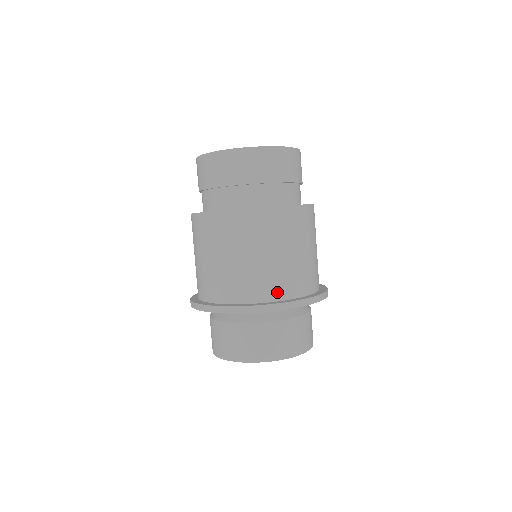
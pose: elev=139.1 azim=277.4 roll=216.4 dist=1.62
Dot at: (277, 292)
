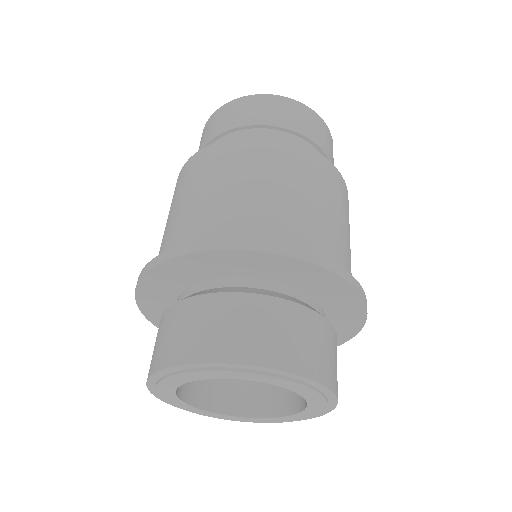
Dot at: (263, 237)
